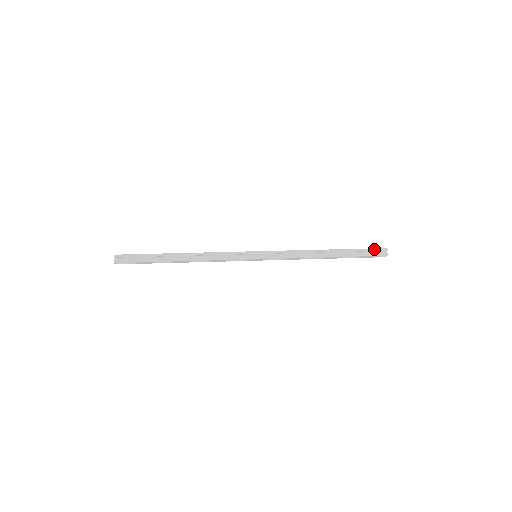
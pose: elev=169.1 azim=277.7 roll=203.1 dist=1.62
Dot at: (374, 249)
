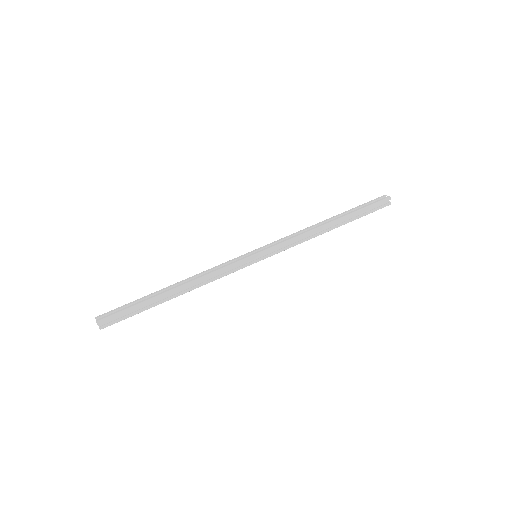
Dot at: (378, 203)
